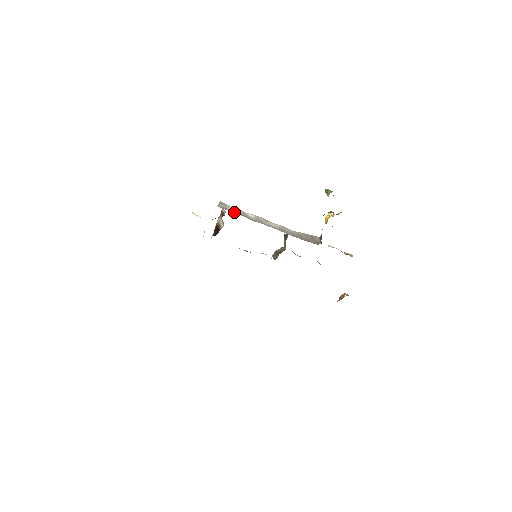
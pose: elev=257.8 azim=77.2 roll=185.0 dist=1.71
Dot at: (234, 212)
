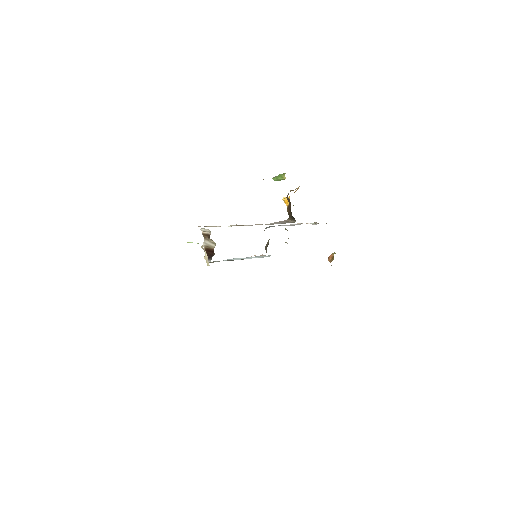
Dot at: occluded
